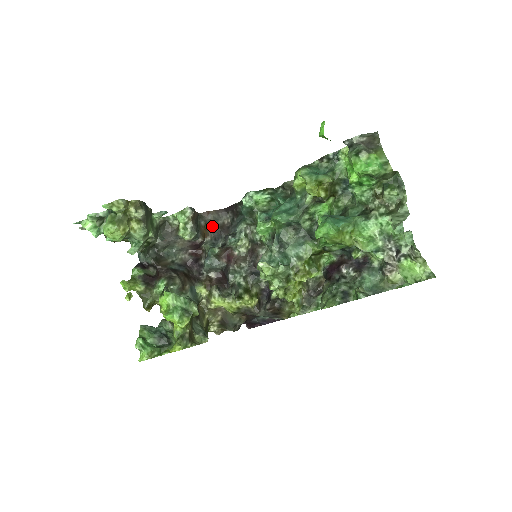
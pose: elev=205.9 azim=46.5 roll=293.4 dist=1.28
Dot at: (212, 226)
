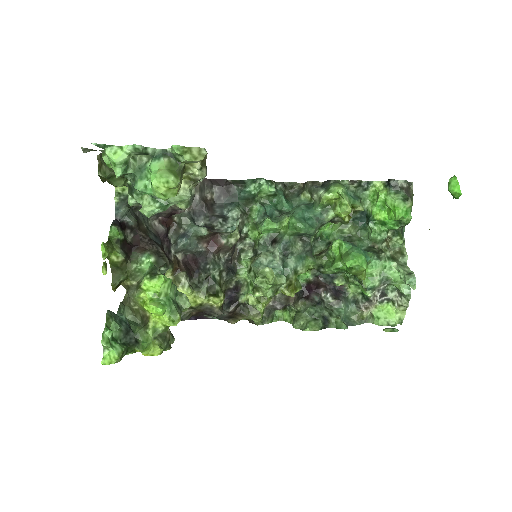
Dot at: (196, 197)
